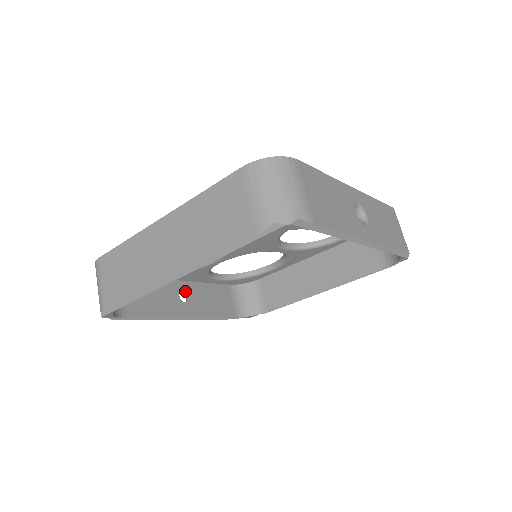
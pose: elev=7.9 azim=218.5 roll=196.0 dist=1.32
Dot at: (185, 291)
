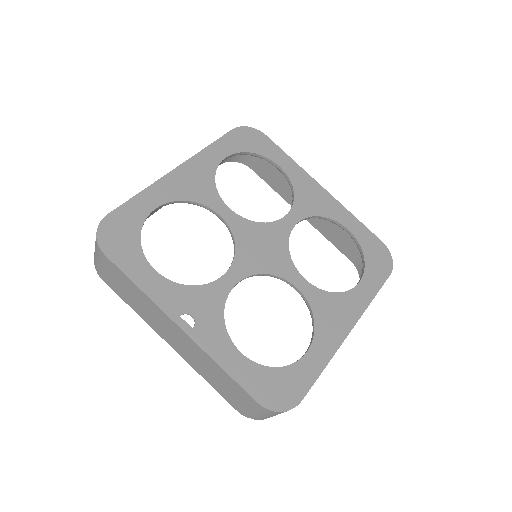
Dot at: occluded
